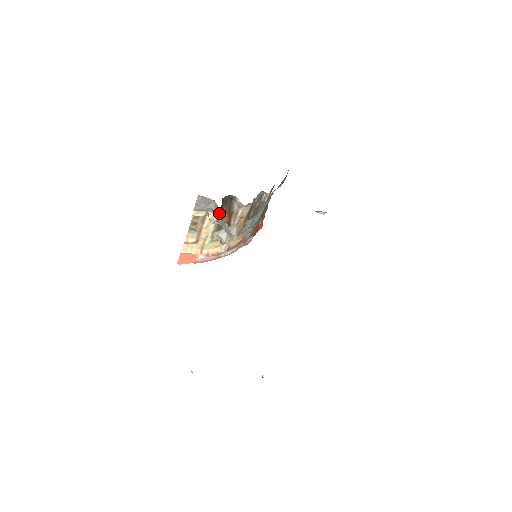
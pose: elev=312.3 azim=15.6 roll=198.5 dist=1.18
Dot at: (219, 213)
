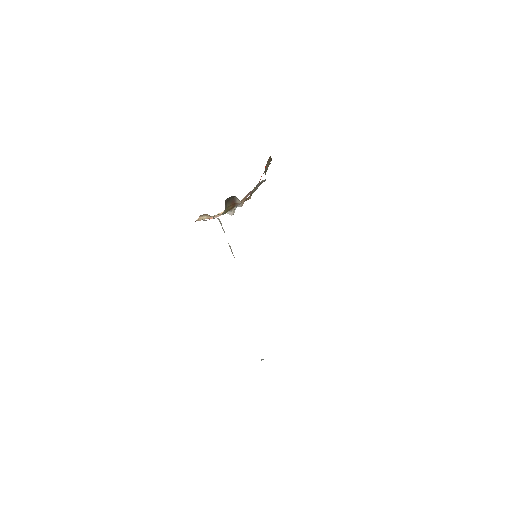
Dot at: (223, 229)
